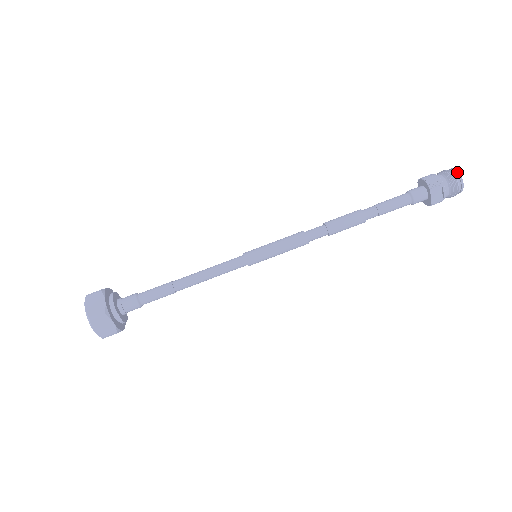
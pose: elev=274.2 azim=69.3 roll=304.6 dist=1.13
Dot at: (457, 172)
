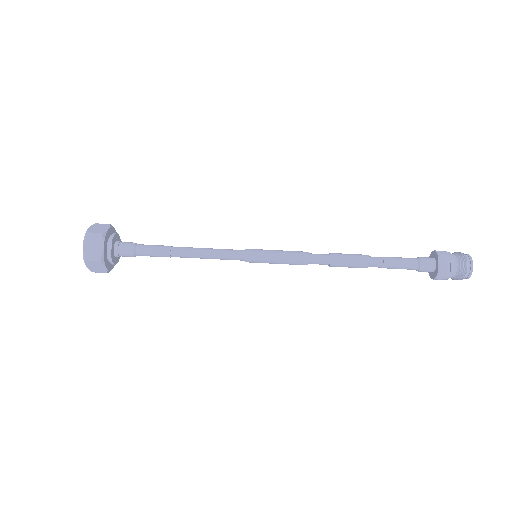
Dot at: (468, 254)
